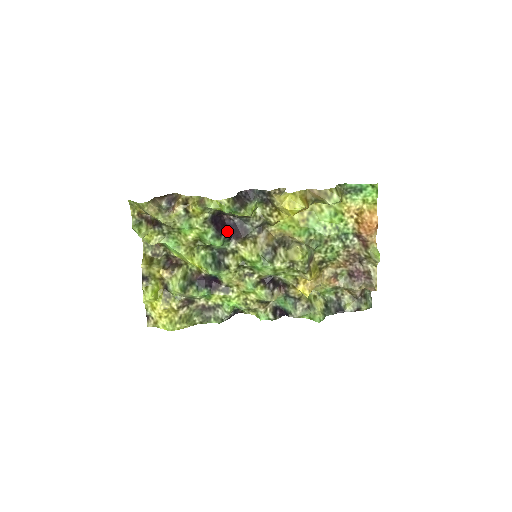
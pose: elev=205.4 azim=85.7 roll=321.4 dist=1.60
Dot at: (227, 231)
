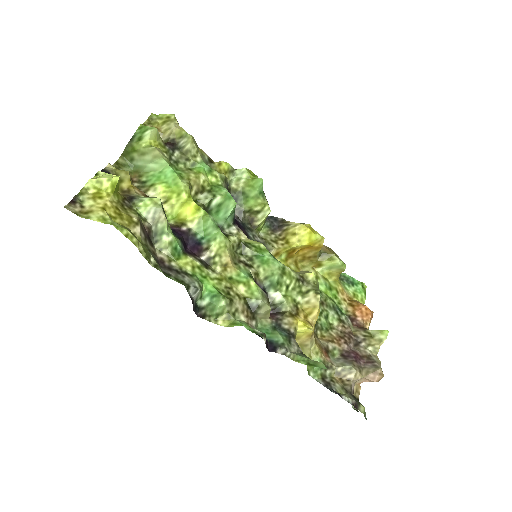
Dot at: occluded
